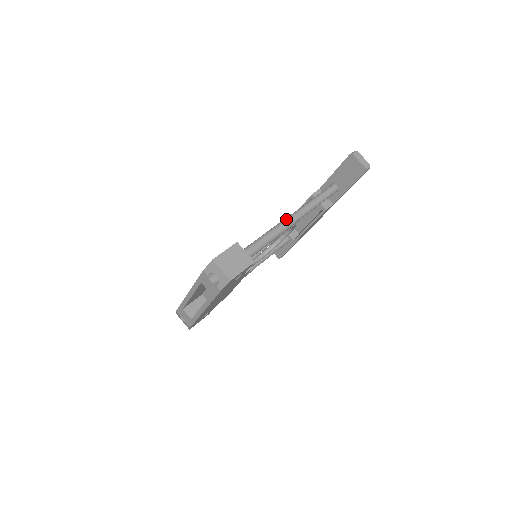
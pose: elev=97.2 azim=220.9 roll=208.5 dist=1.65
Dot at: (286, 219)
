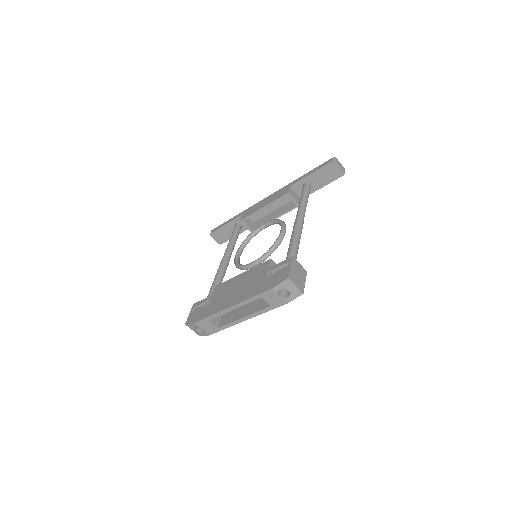
Dot at: (299, 224)
